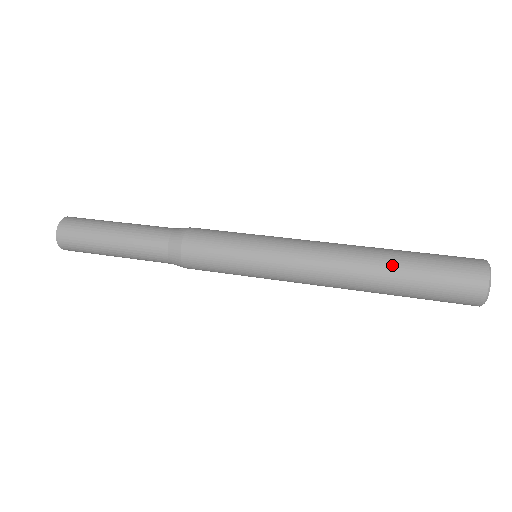
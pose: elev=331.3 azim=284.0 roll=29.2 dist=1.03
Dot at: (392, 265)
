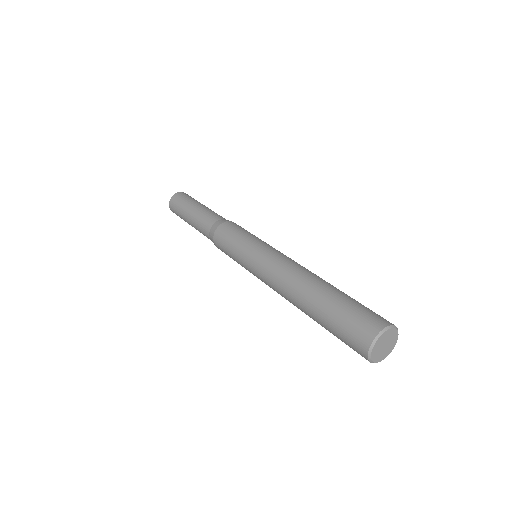
Dot at: (310, 314)
